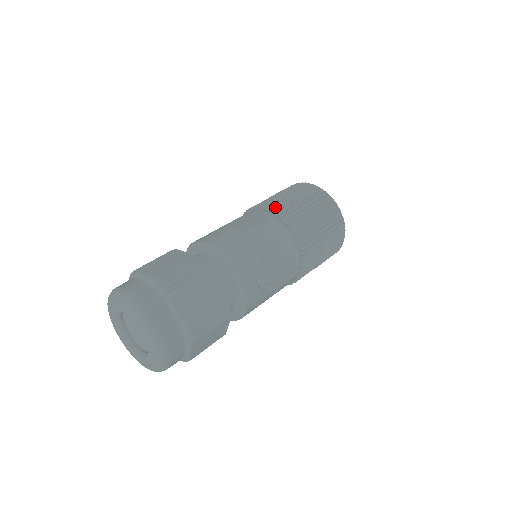
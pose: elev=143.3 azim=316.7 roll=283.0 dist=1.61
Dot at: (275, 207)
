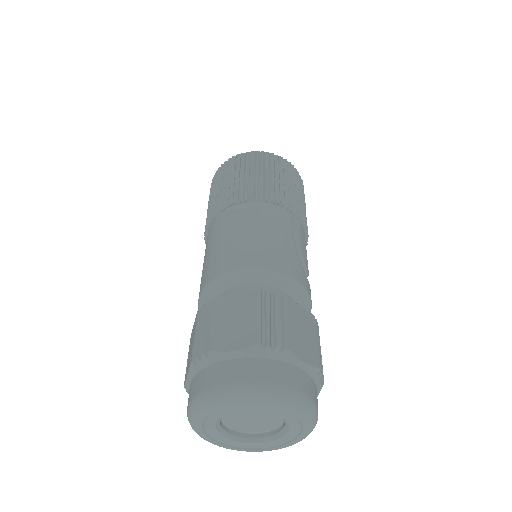
Dot at: (253, 192)
